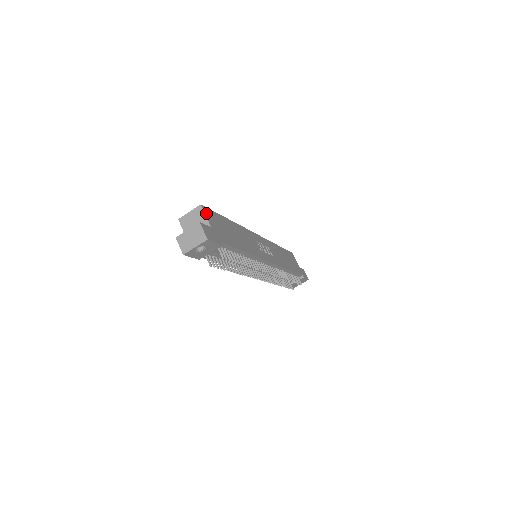
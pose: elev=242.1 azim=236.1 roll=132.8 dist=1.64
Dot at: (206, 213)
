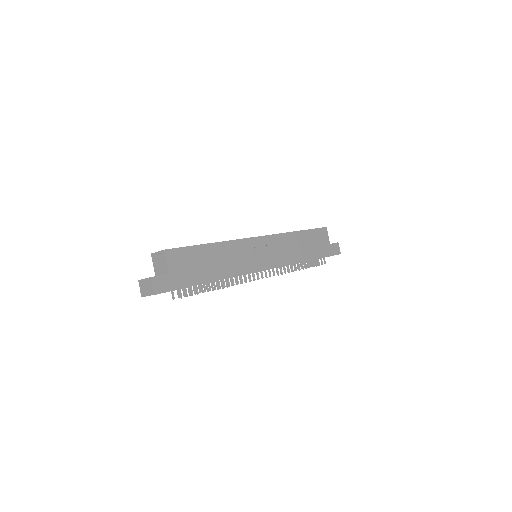
Dot at: (169, 257)
